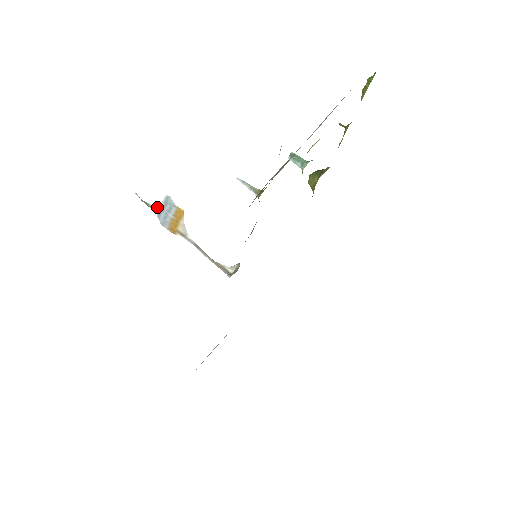
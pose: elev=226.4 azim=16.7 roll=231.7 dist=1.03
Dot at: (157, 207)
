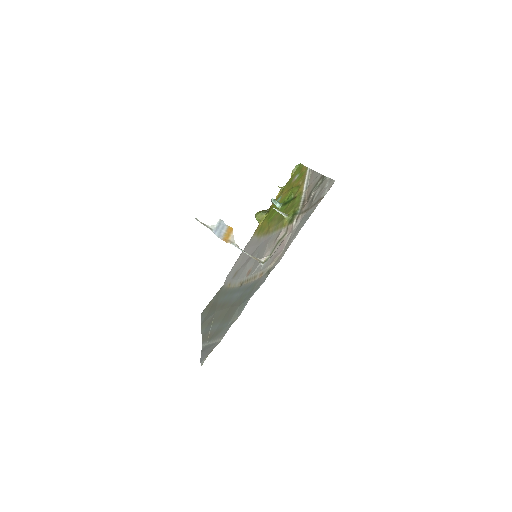
Dot at: (213, 226)
